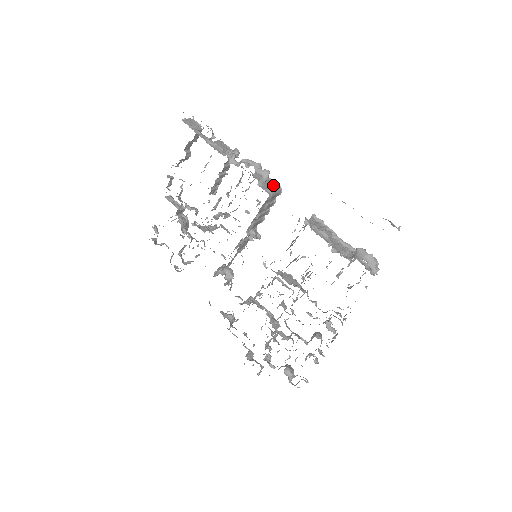
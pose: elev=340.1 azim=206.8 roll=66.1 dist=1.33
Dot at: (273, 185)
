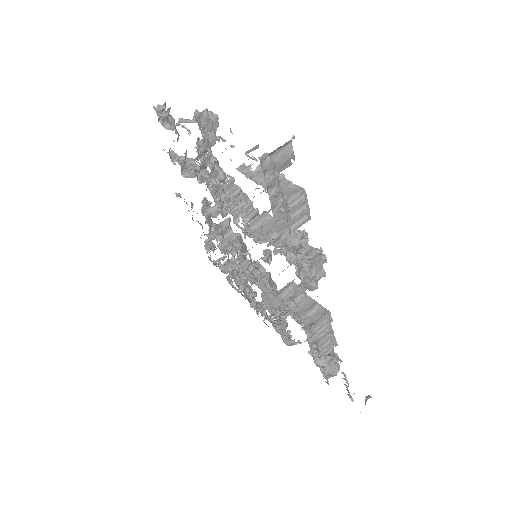
Dot at: (318, 273)
